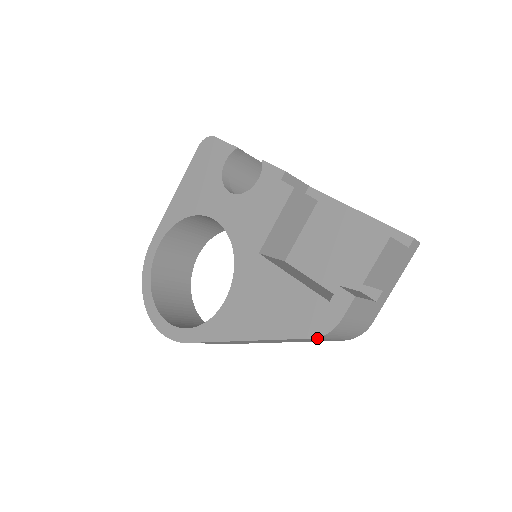
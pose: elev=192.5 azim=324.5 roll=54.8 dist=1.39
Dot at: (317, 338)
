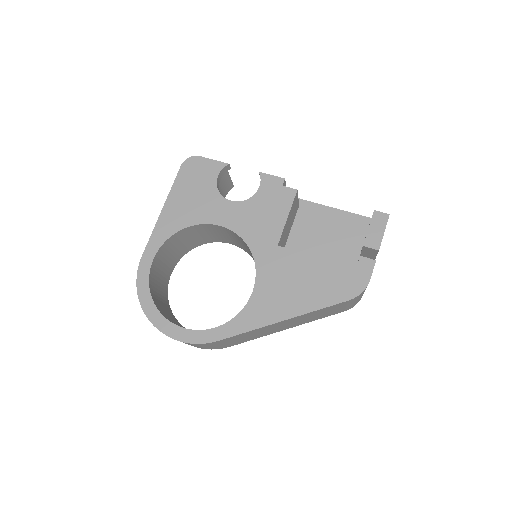
Dot at: (351, 300)
